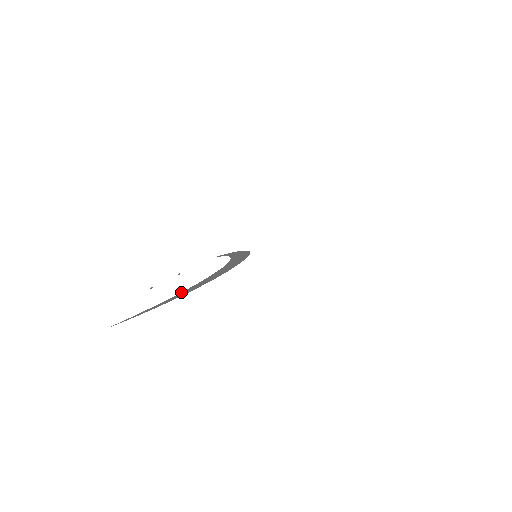
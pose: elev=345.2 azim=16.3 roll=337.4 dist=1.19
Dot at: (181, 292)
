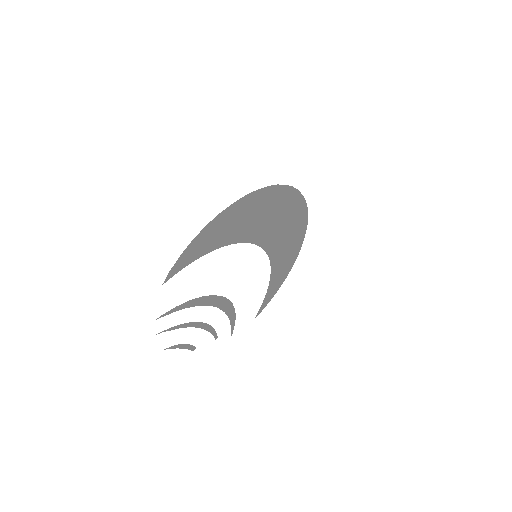
Dot at: occluded
